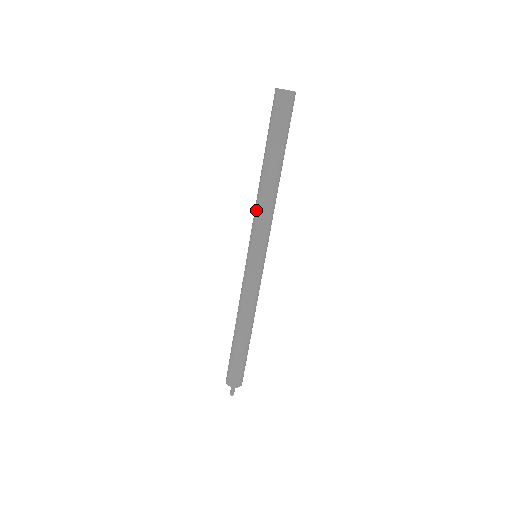
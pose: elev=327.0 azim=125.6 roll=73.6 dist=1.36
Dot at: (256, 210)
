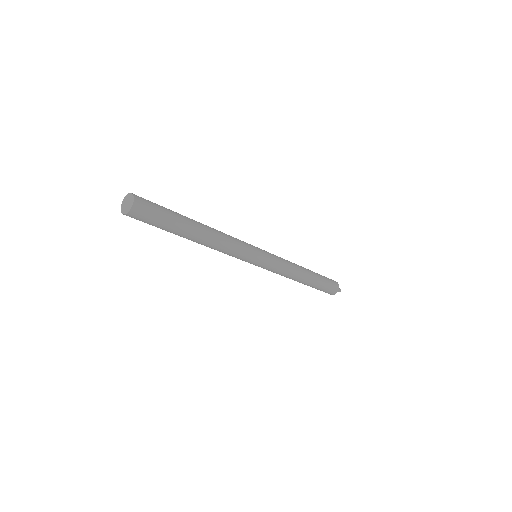
Dot at: occluded
